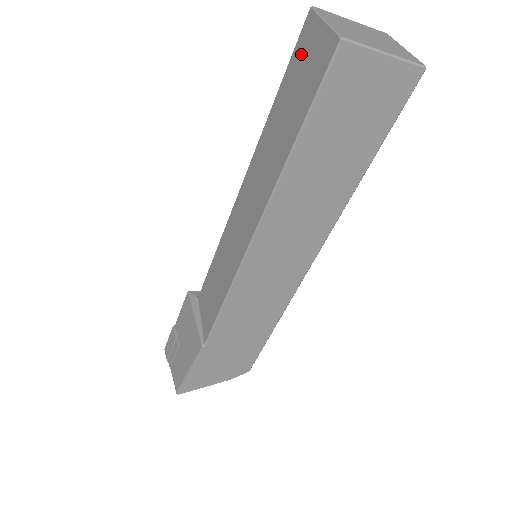
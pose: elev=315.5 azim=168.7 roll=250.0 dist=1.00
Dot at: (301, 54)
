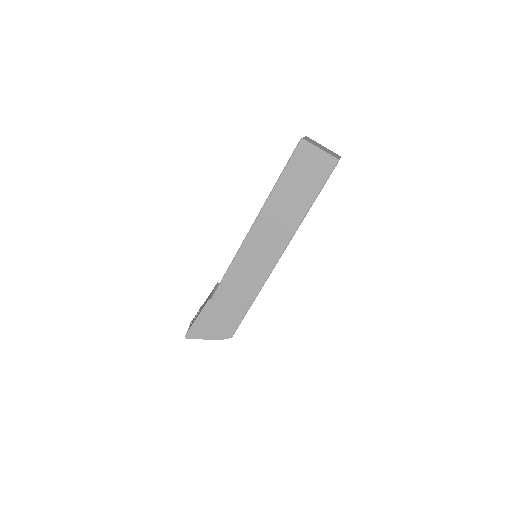
Dot at: occluded
